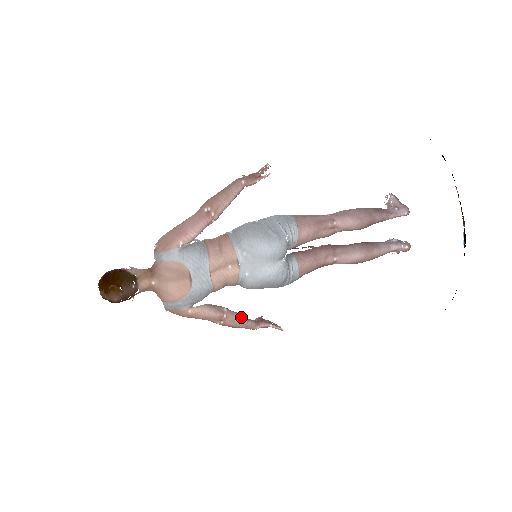
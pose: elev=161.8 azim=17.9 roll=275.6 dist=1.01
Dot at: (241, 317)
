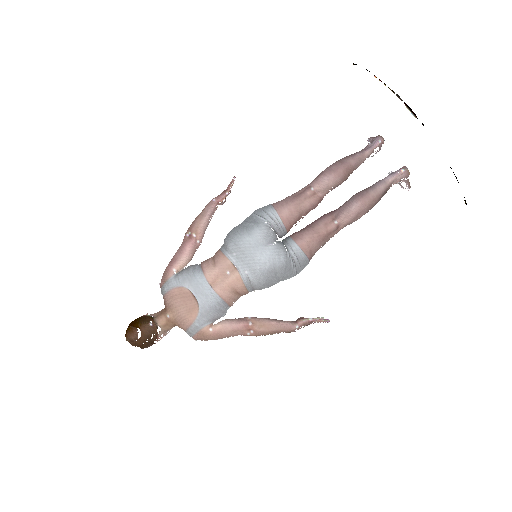
Dot at: (269, 320)
